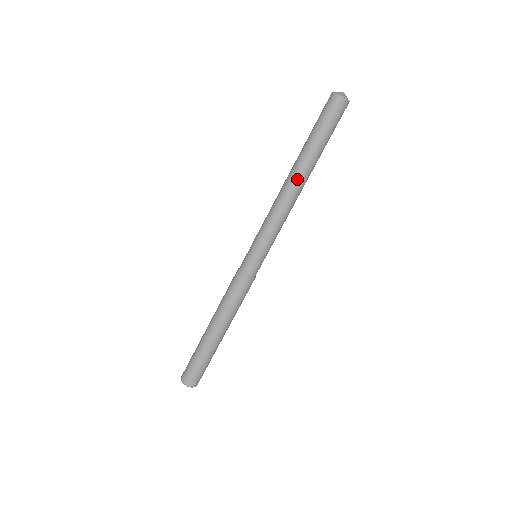
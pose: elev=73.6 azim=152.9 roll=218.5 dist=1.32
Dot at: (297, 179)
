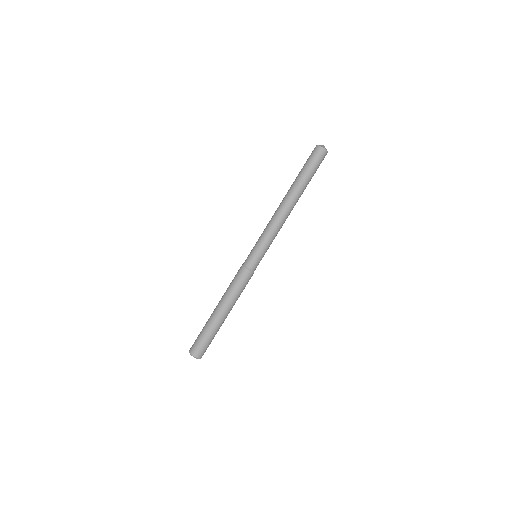
Dot at: (291, 201)
